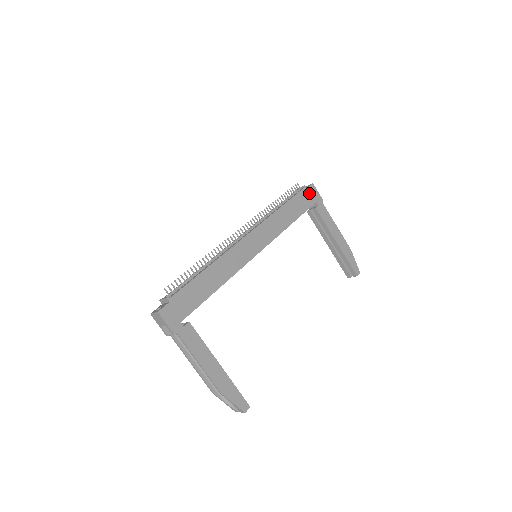
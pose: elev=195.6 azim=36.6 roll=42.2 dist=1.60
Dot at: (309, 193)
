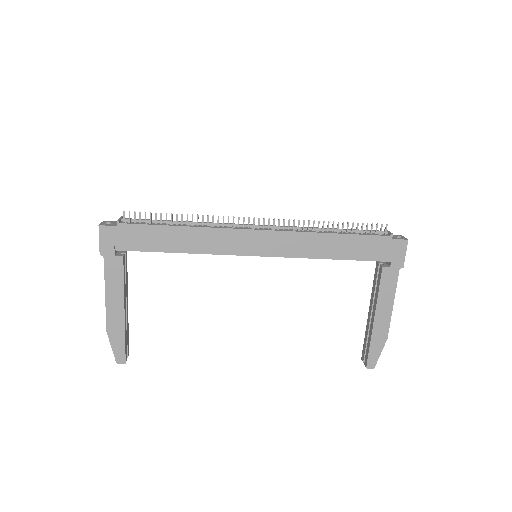
Dot at: (390, 246)
